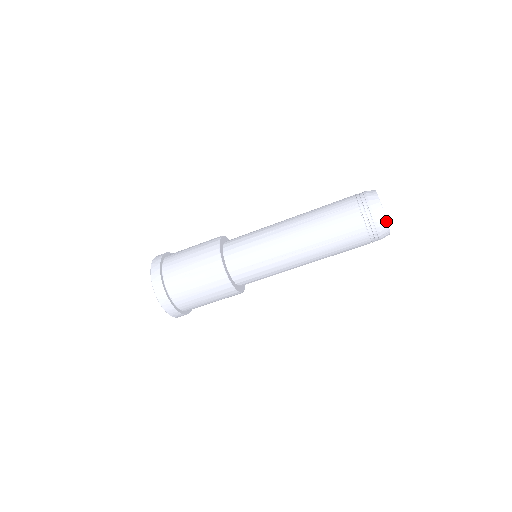
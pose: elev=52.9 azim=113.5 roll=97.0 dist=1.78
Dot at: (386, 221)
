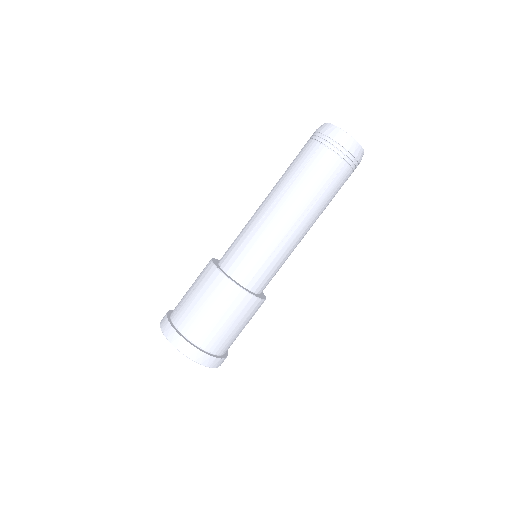
Dot at: (357, 143)
